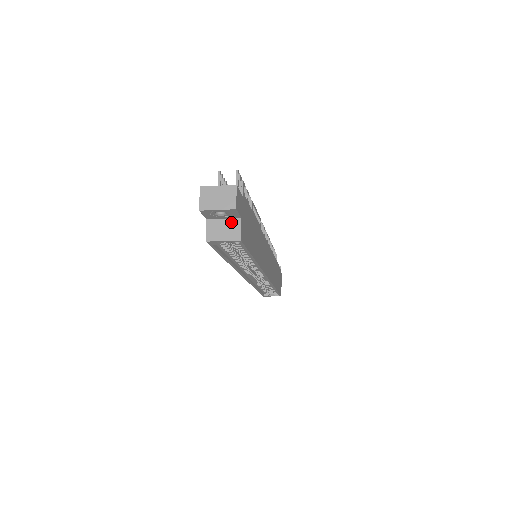
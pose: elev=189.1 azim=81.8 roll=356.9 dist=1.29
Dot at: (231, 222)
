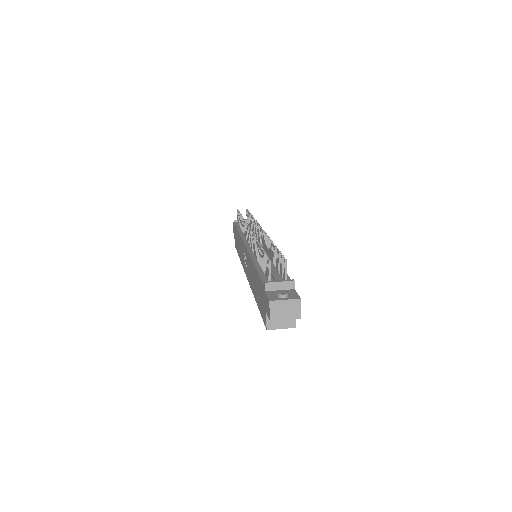
Dot at: occluded
